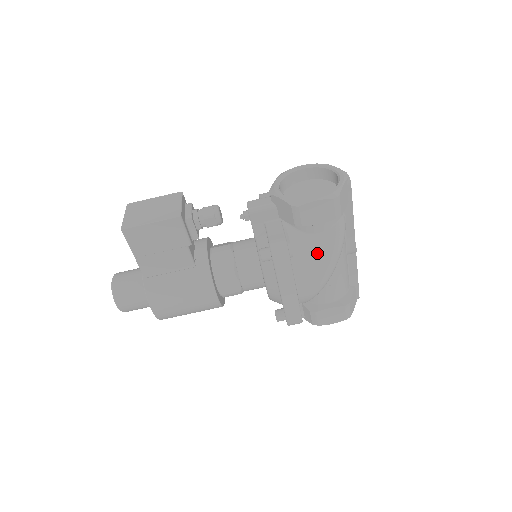
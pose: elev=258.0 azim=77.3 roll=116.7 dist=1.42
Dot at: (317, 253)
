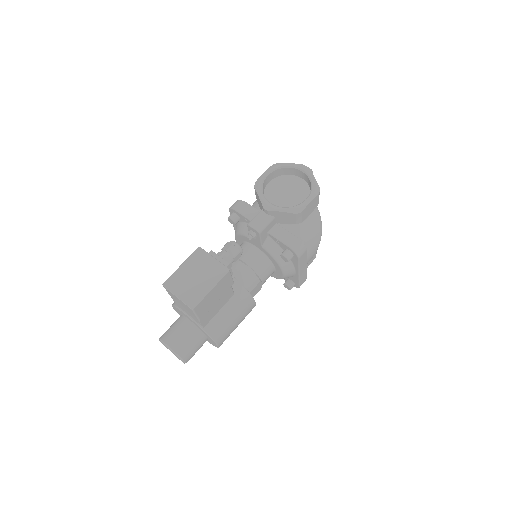
Dot at: (312, 233)
